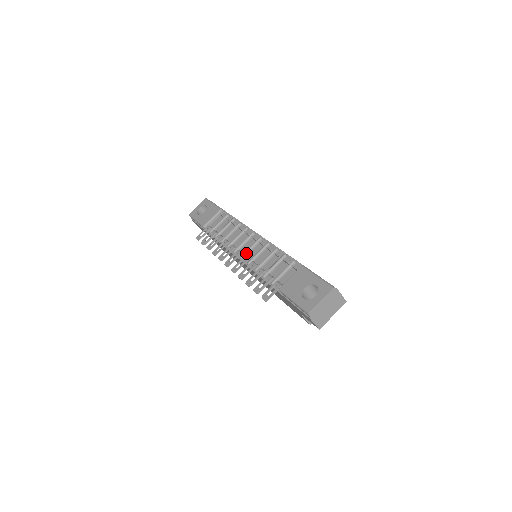
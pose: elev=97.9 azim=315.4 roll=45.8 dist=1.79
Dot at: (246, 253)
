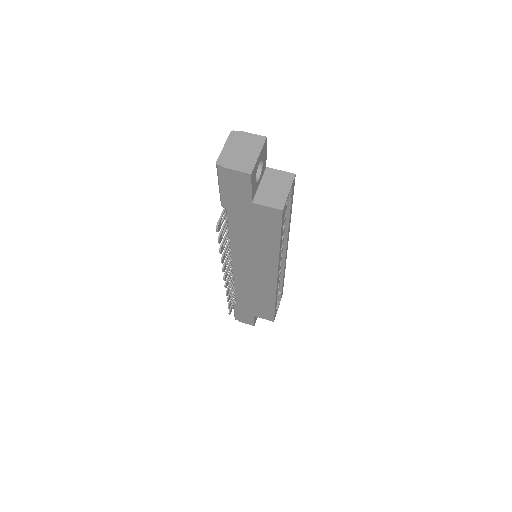
Dot at: occluded
